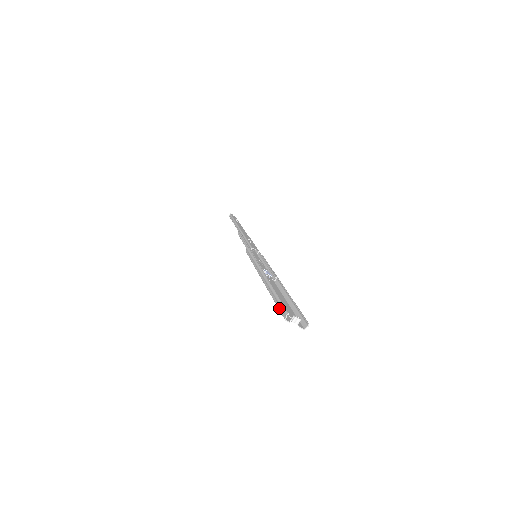
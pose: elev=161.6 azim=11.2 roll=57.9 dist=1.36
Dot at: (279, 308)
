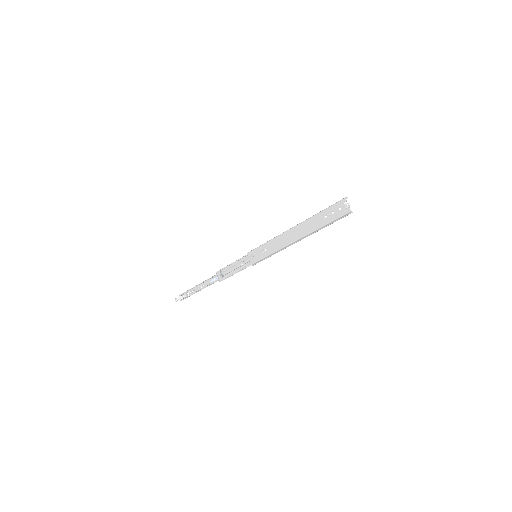
Dot at: (334, 204)
